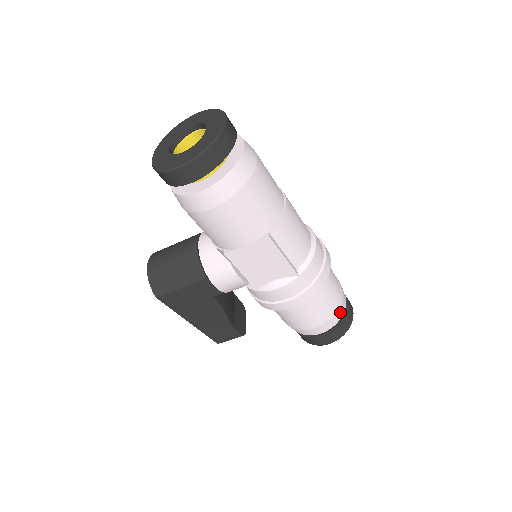
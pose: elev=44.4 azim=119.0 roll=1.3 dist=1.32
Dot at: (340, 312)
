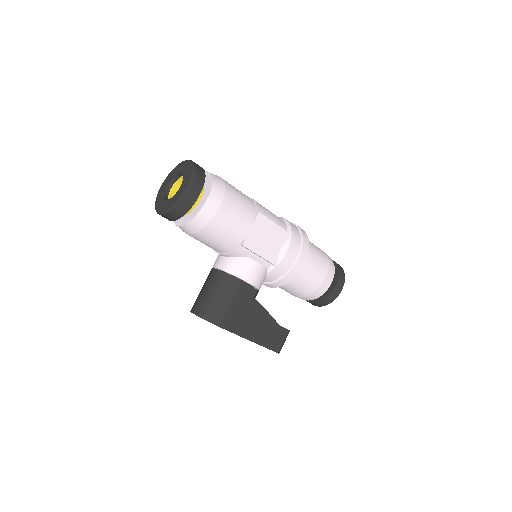
Dot at: (330, 260)
